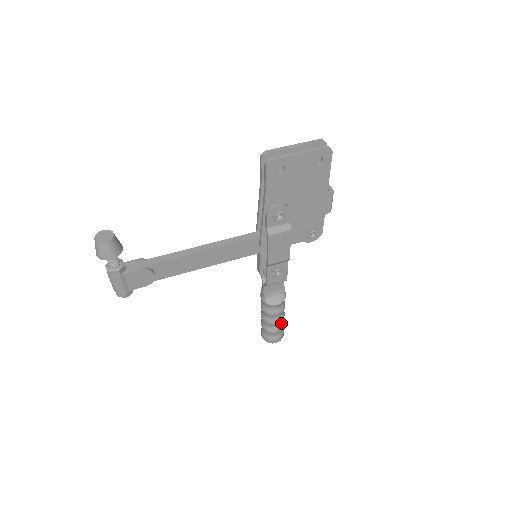
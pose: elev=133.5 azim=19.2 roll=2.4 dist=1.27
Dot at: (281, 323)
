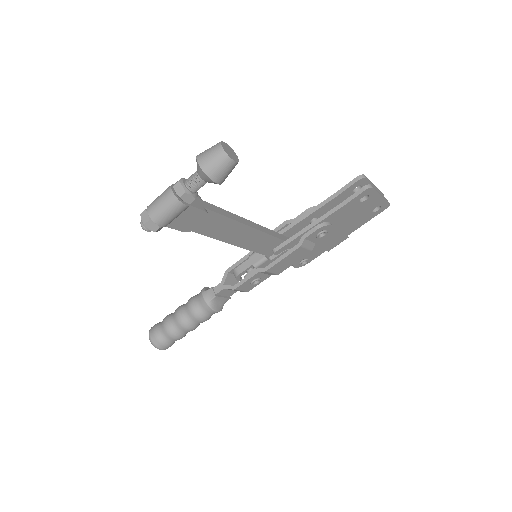
Dot at: occluded
